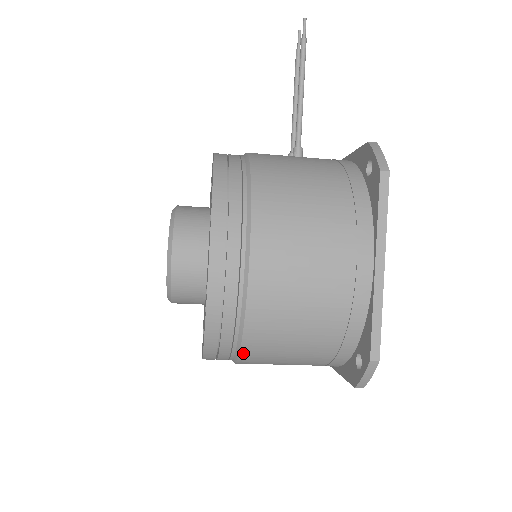
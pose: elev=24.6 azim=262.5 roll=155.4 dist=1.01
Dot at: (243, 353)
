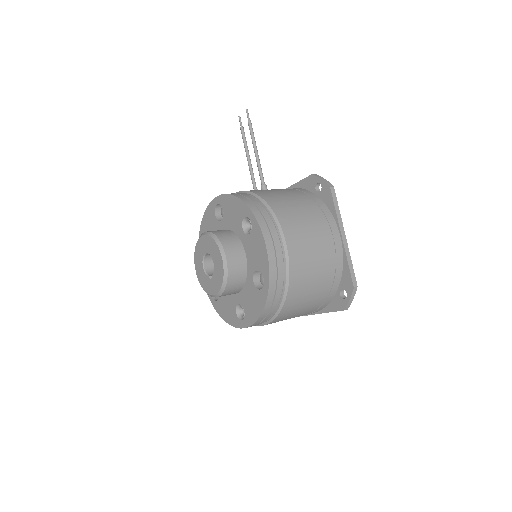
Dot at: (284, 307)
